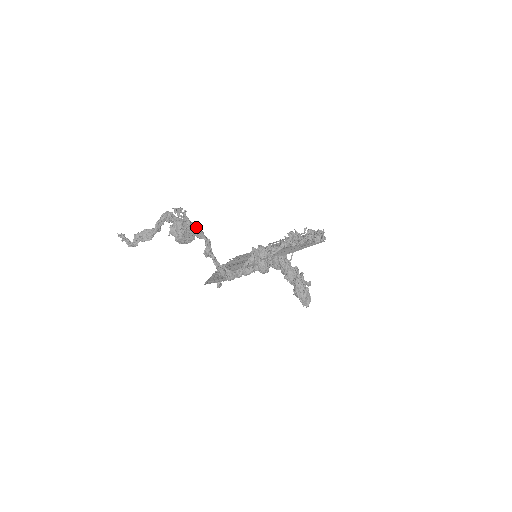
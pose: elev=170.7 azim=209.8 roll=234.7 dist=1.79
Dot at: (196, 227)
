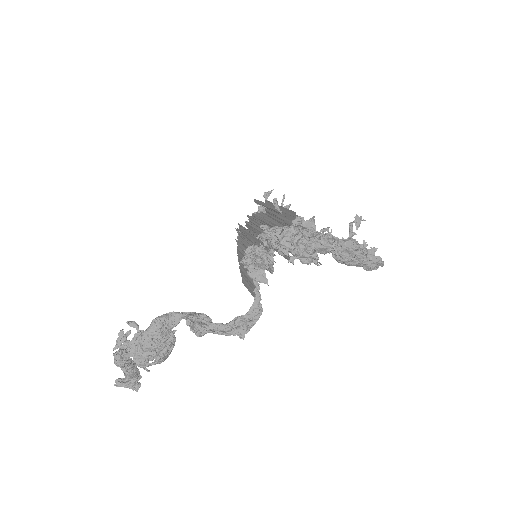
Dot at: (159, 328)
